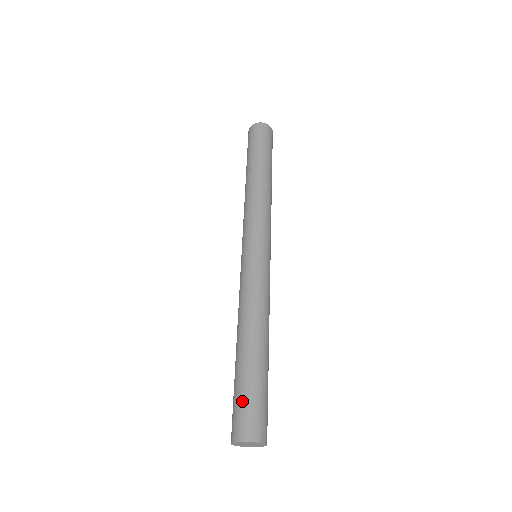
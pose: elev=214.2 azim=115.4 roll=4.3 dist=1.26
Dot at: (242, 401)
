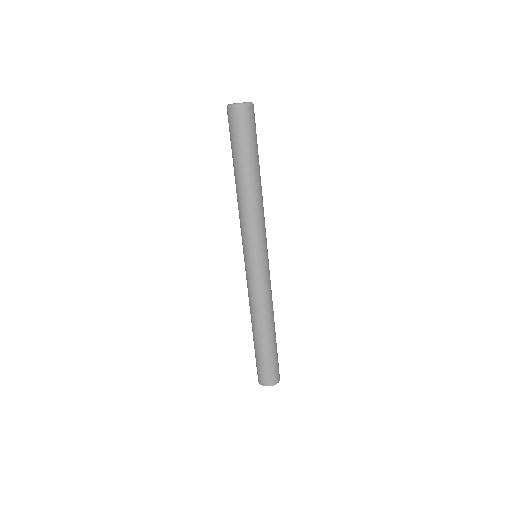
Dot at: (256, 363)
